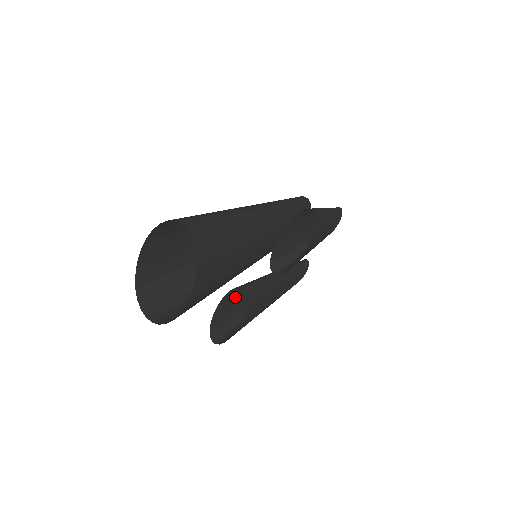
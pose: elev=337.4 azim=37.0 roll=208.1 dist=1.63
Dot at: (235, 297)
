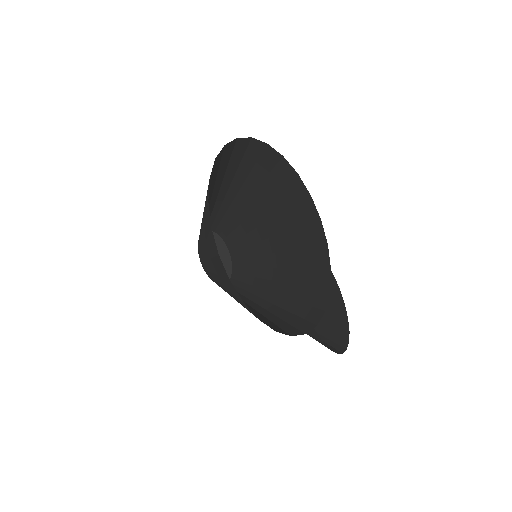
Dot at: occluded
